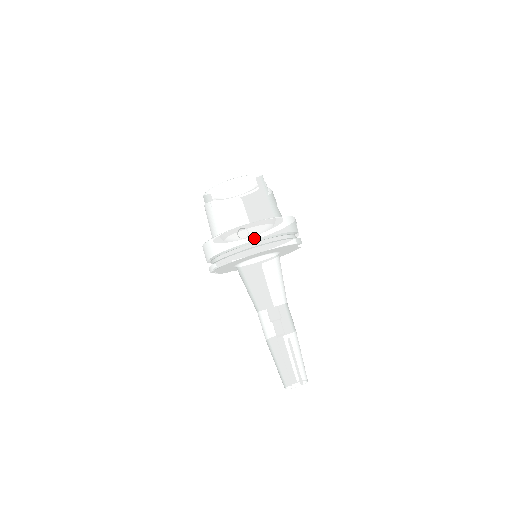
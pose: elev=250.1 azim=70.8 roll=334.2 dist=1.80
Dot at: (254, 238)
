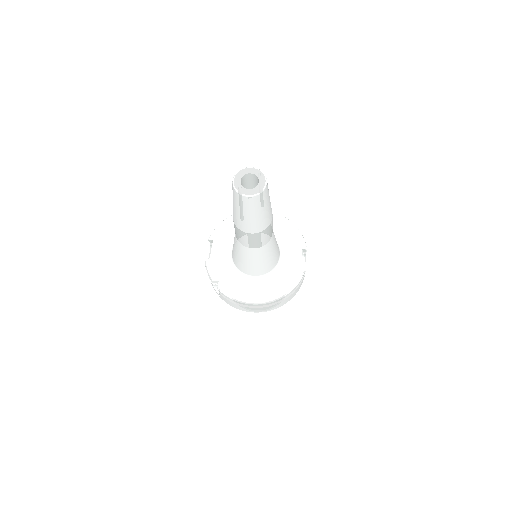
Dot at: occluded
